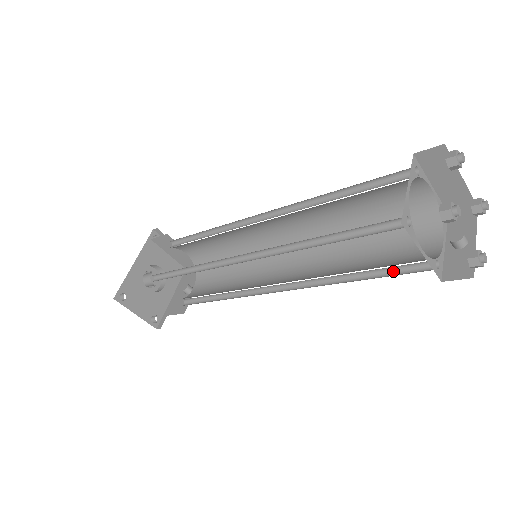
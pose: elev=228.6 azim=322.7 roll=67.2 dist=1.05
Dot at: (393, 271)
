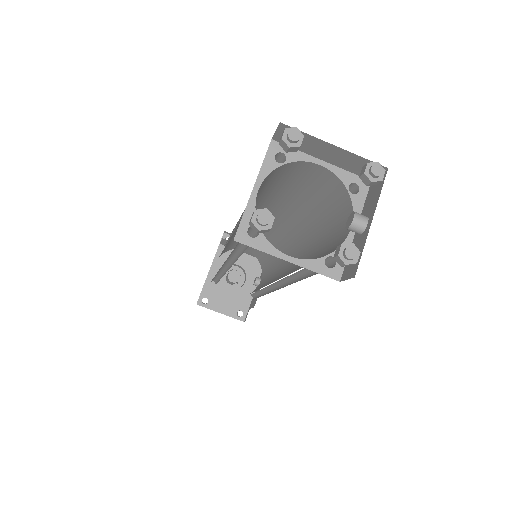
Dot at: occluded
